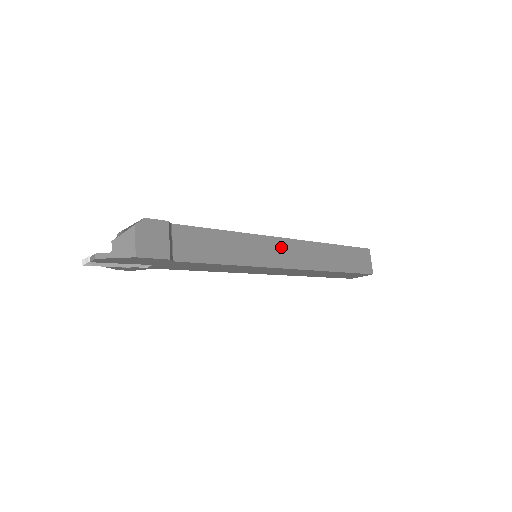
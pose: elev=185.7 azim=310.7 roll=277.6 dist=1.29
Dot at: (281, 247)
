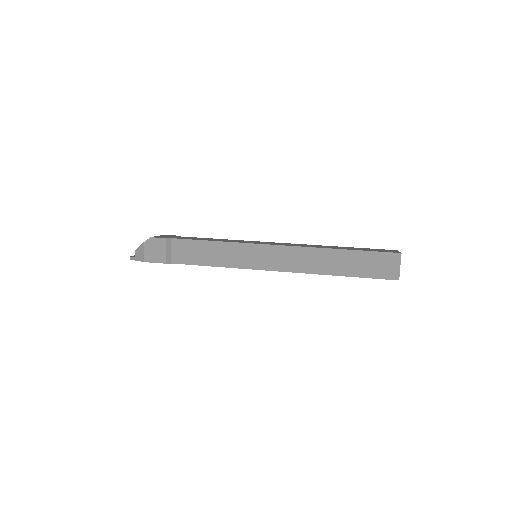
Dot at: (270, 253)
